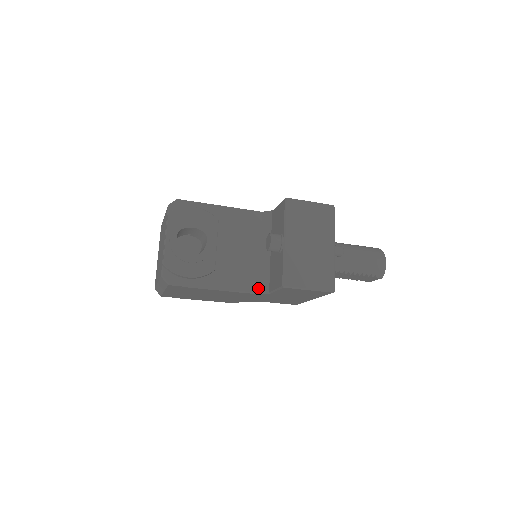
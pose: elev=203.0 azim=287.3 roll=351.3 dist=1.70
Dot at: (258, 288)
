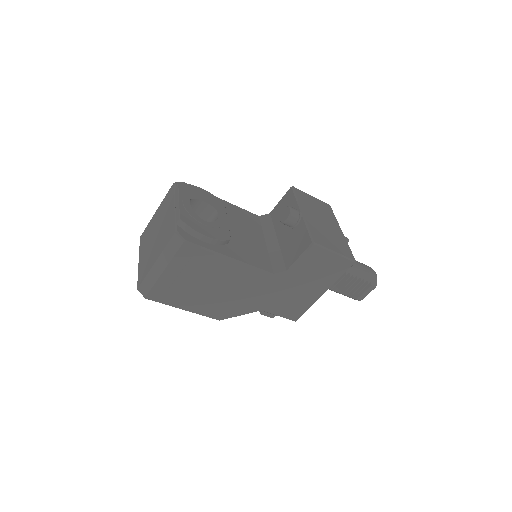
Dot at: (272, 270)
